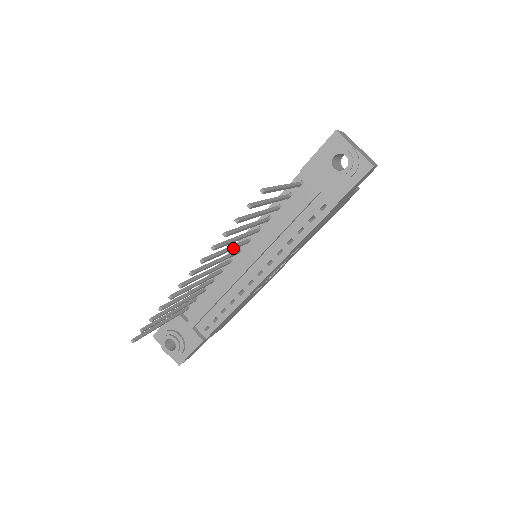
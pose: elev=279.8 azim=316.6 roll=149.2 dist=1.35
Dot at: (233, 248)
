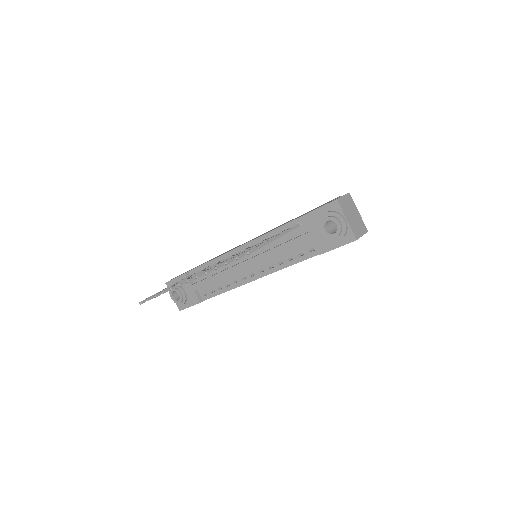
Dot at: occluded
